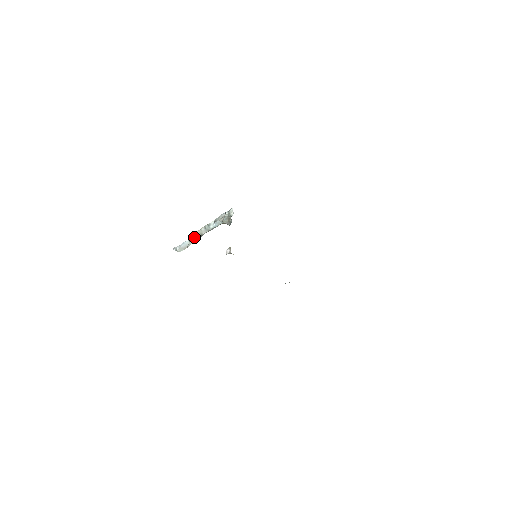
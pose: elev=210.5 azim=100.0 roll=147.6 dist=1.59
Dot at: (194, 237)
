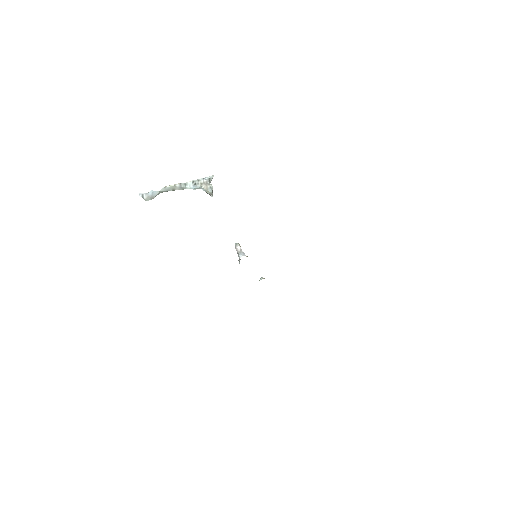
Dot at: (165, 189)
